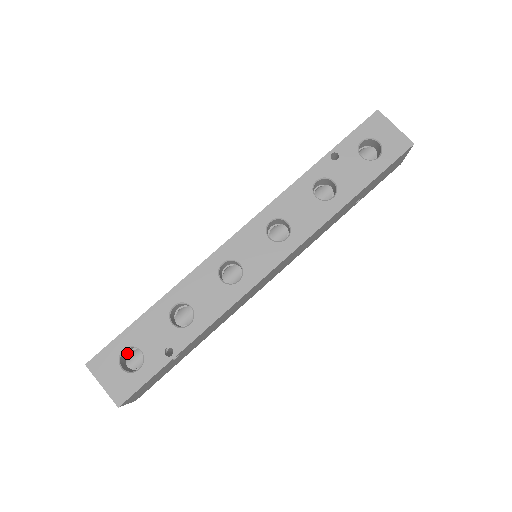
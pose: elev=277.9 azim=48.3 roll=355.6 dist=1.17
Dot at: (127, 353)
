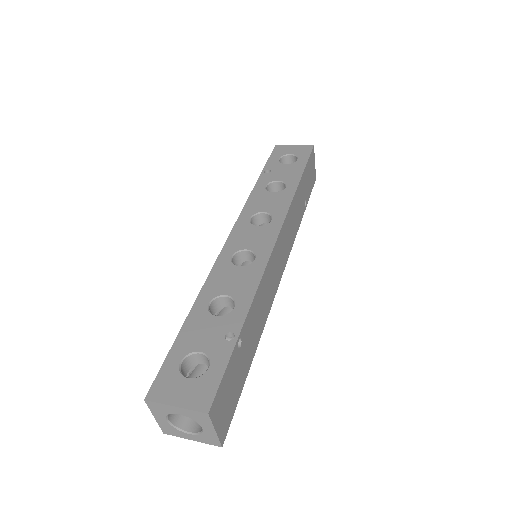
Dot at: occluded
